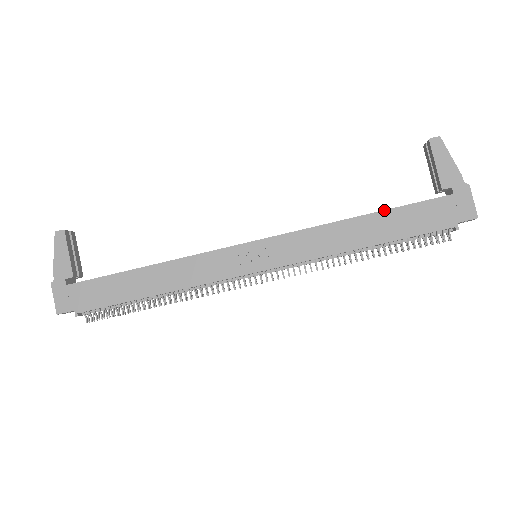
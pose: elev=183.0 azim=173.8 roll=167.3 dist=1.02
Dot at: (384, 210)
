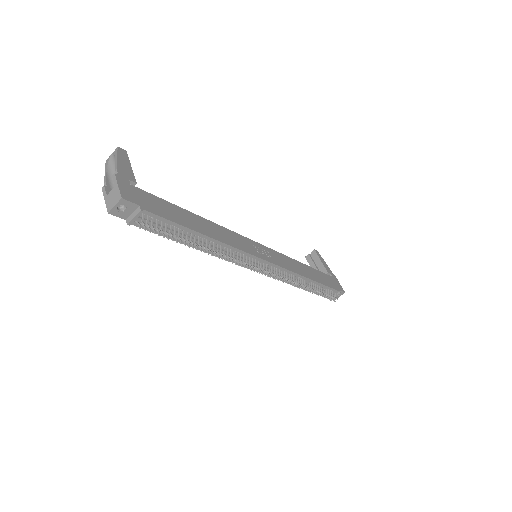
Dot at: (311, 267)
